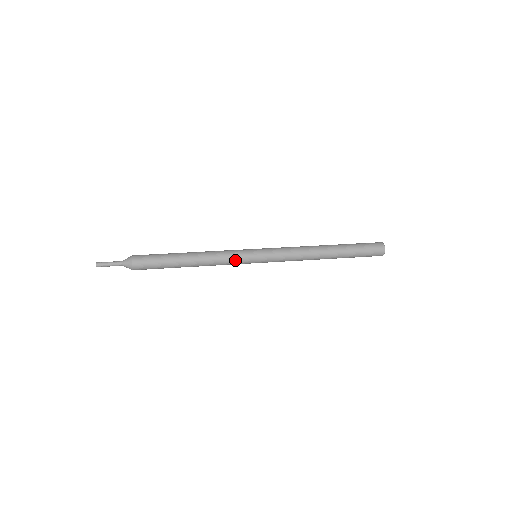
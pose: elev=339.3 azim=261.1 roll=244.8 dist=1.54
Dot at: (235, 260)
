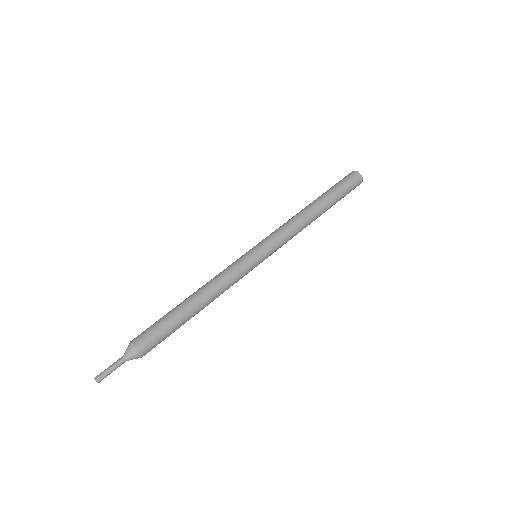
Dot at: (241, 273)
